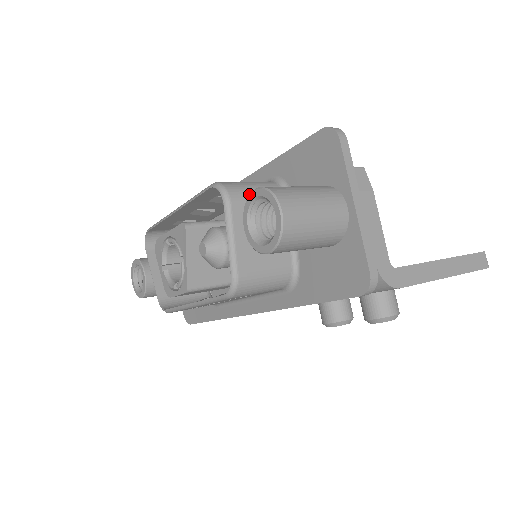
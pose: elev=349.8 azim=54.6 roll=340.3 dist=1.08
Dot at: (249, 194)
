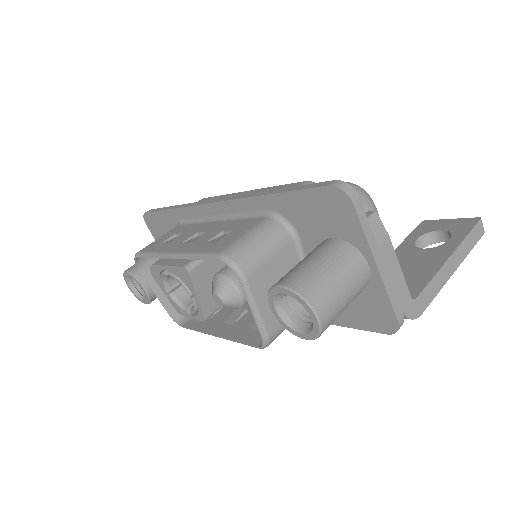
Dot at: (260, 257)
